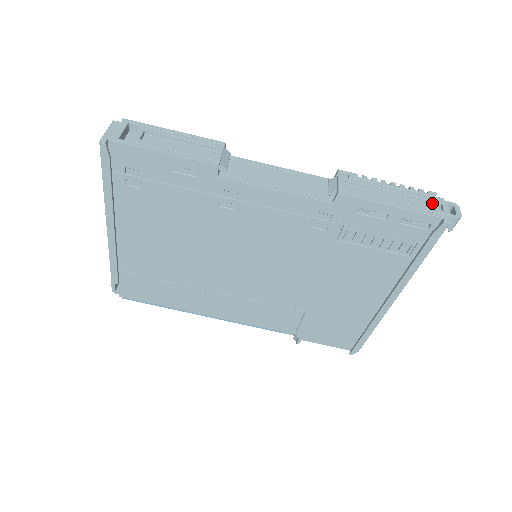
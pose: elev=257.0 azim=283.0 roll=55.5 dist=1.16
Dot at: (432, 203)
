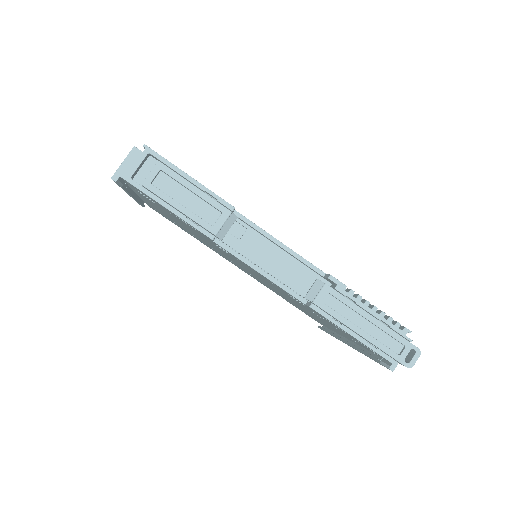
Dot at: (398, 341)
